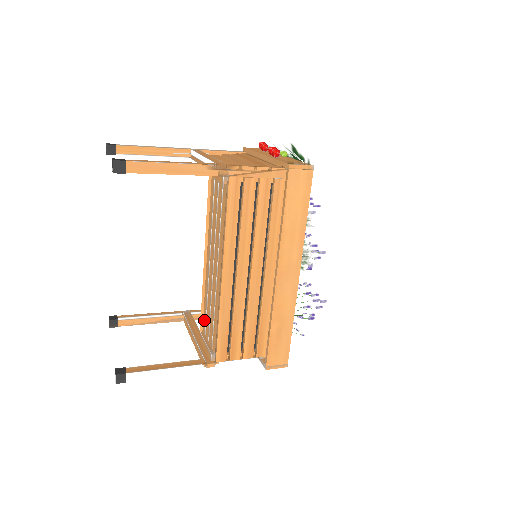
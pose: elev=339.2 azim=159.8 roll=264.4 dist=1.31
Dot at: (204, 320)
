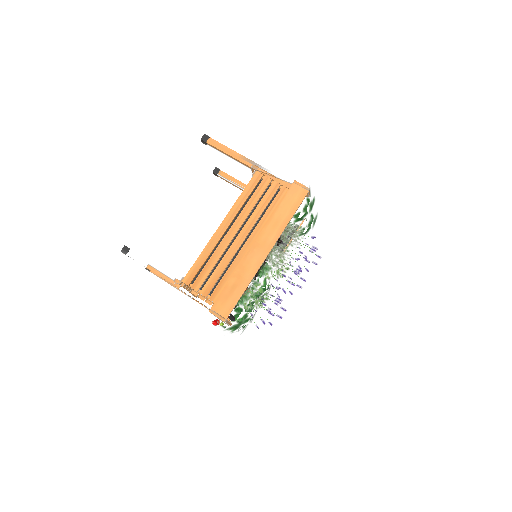
Dot at: occluded
